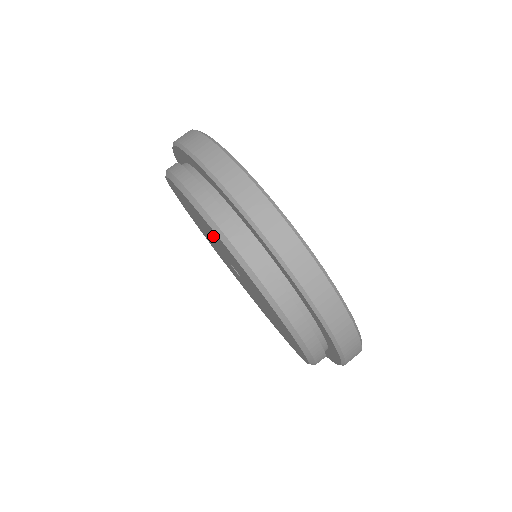
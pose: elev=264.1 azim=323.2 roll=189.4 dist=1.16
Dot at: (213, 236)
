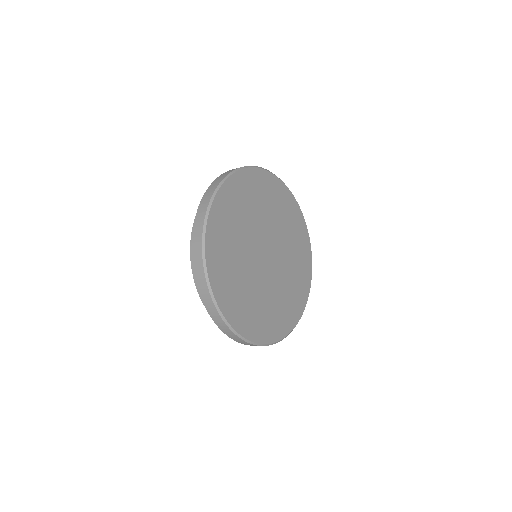
Dot at: occluded
